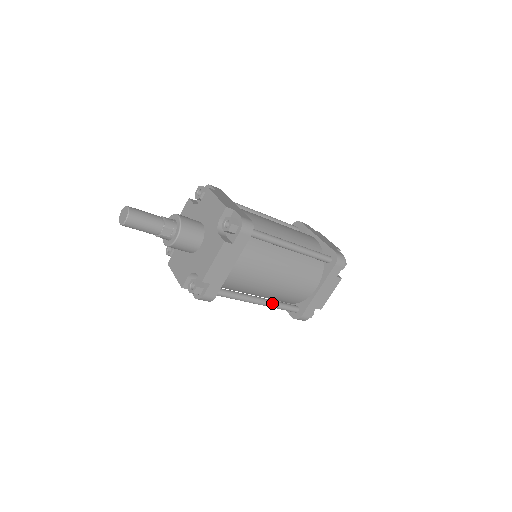
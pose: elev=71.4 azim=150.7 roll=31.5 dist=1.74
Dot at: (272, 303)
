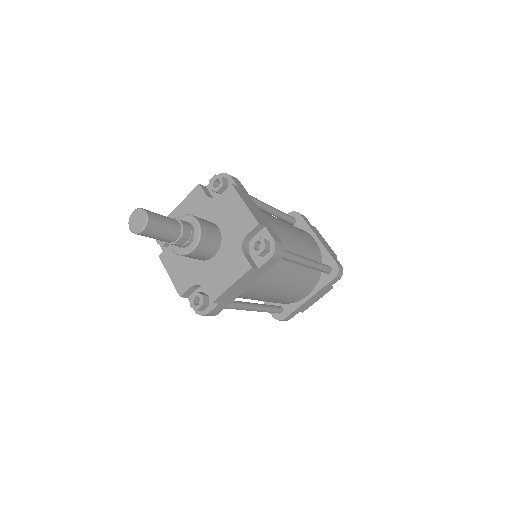
Dot at: (263, 308)
